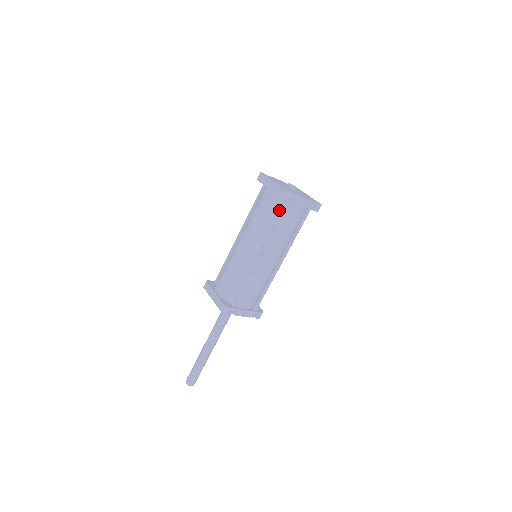
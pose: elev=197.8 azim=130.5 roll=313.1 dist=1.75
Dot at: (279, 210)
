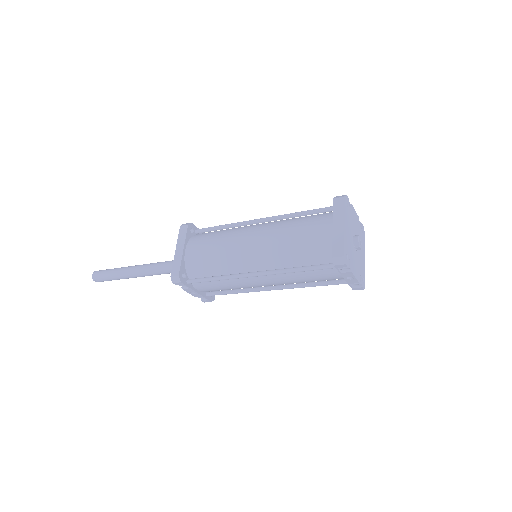
Dot at: (319, 260)
